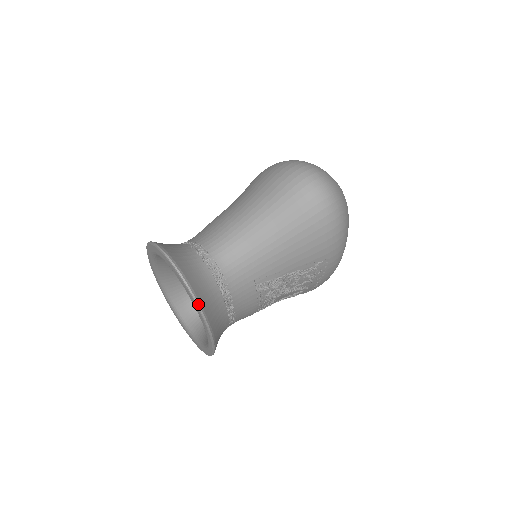
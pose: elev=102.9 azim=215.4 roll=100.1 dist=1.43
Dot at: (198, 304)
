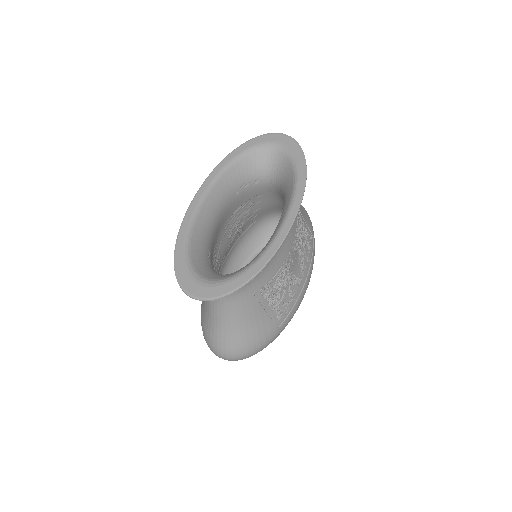
Dot at: (299, 145)
